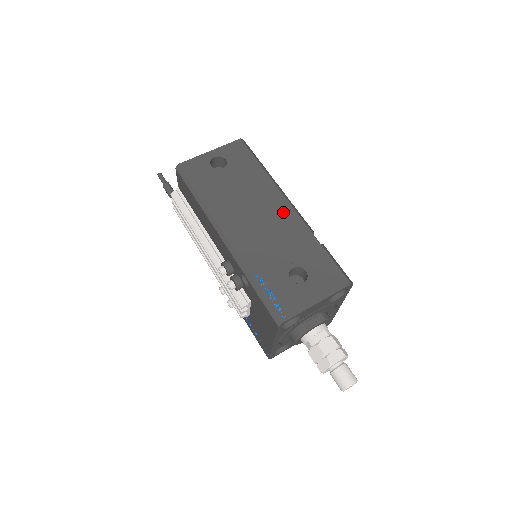
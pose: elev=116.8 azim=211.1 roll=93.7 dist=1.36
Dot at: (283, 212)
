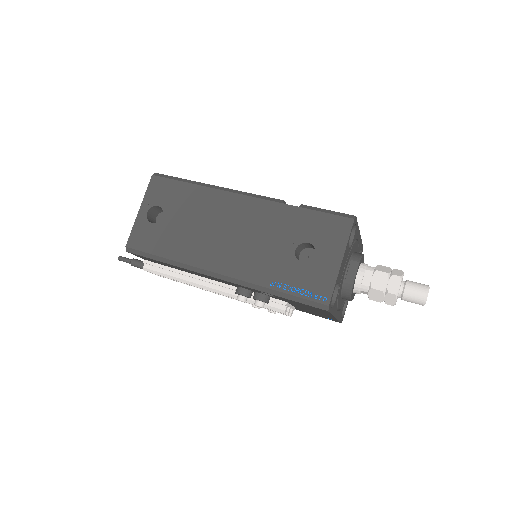
Dot at: (244, 208)
